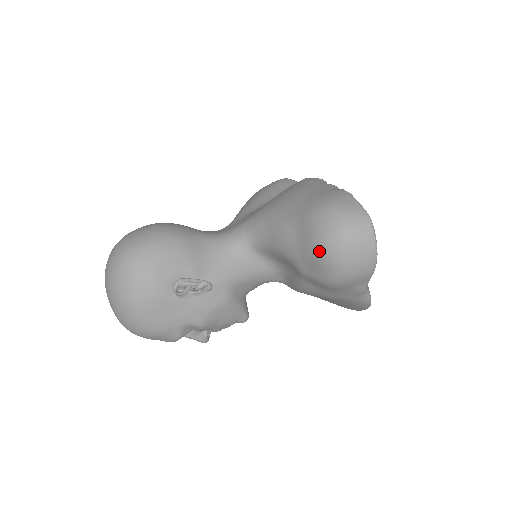
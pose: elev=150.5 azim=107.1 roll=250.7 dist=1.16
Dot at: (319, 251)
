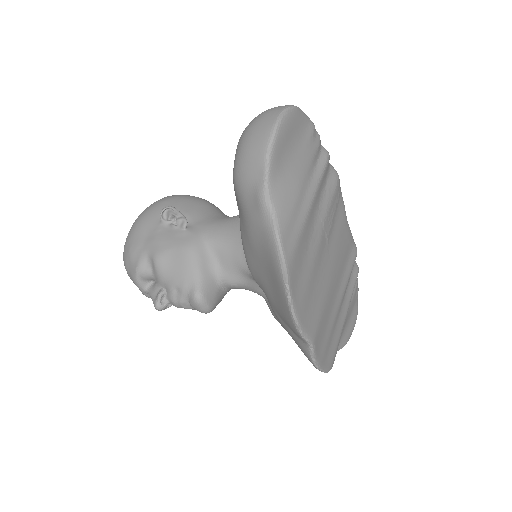
Dot at: occluded
